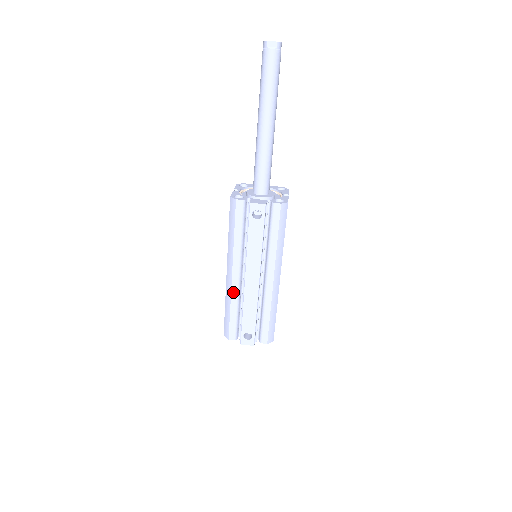
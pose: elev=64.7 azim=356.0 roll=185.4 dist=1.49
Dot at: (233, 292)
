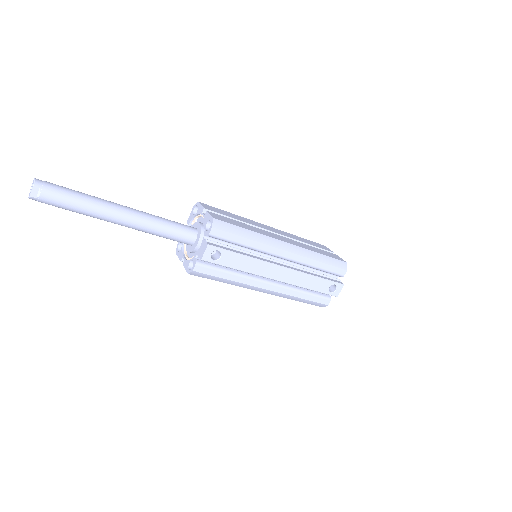
Dot at: (284, 292)
